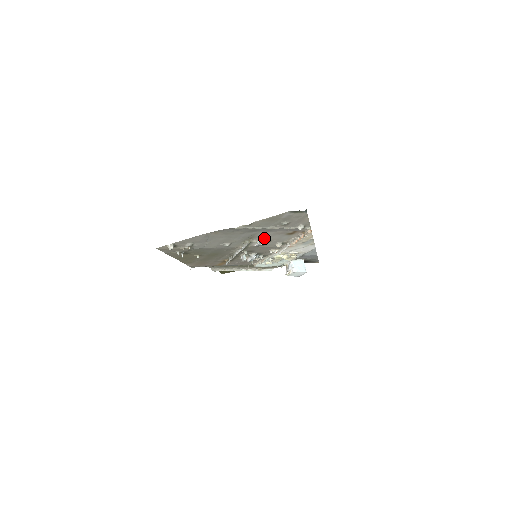
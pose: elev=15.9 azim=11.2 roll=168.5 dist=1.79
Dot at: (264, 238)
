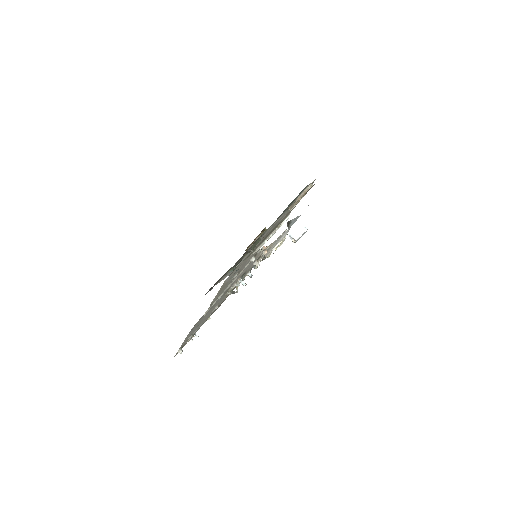
Dot at: (237, 279)
